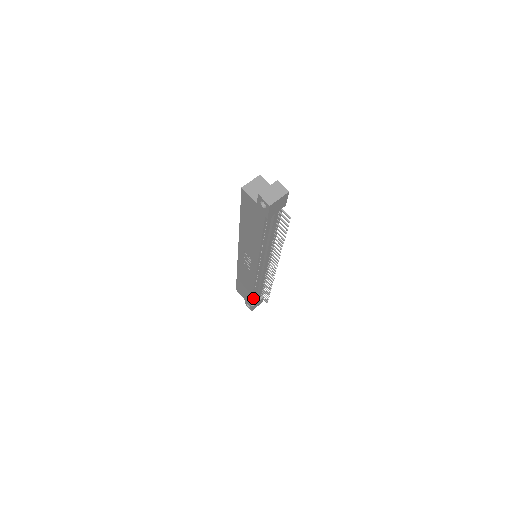
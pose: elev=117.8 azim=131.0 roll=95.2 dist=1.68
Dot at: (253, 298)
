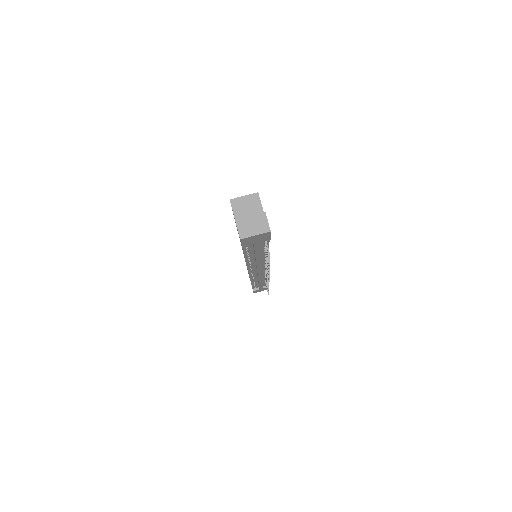
Dot at: (254, 285)
